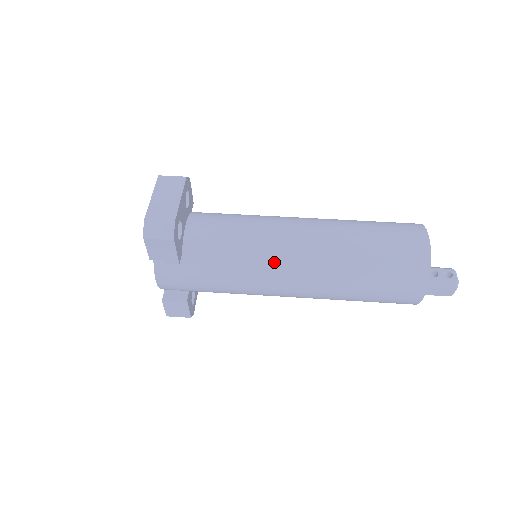
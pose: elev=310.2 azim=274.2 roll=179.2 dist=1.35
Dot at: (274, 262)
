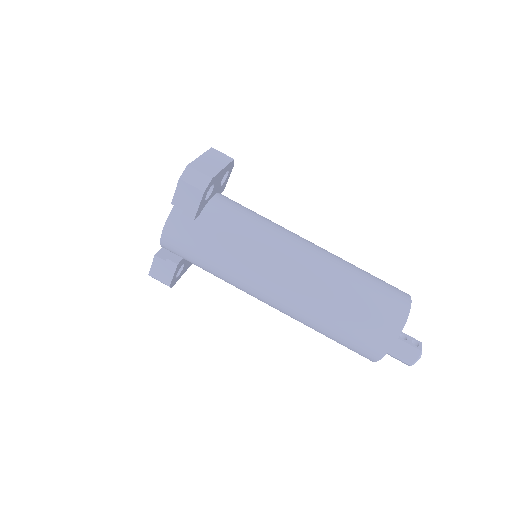
Dot at: (274, 259)
